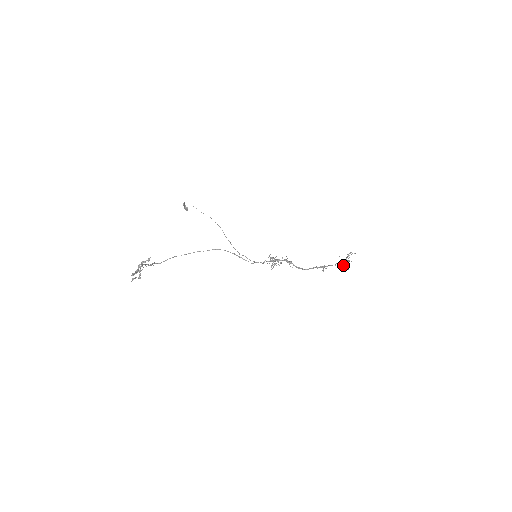
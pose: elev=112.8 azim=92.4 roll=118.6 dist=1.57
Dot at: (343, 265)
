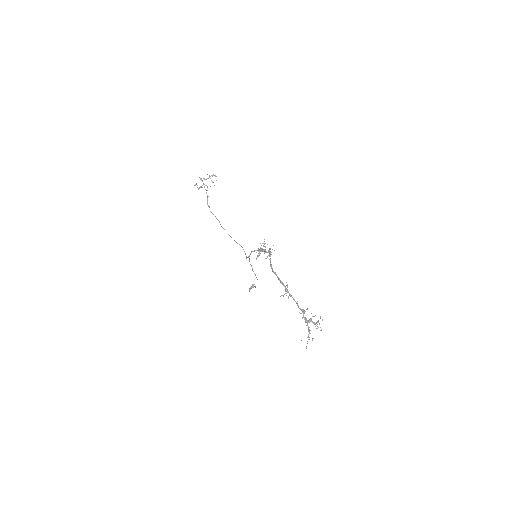
Dot at: (302, 311)
